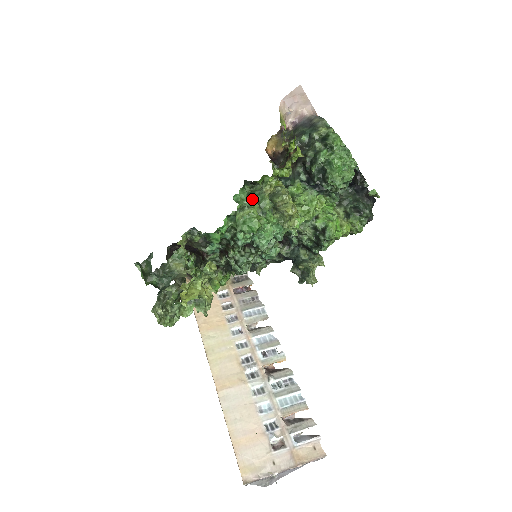
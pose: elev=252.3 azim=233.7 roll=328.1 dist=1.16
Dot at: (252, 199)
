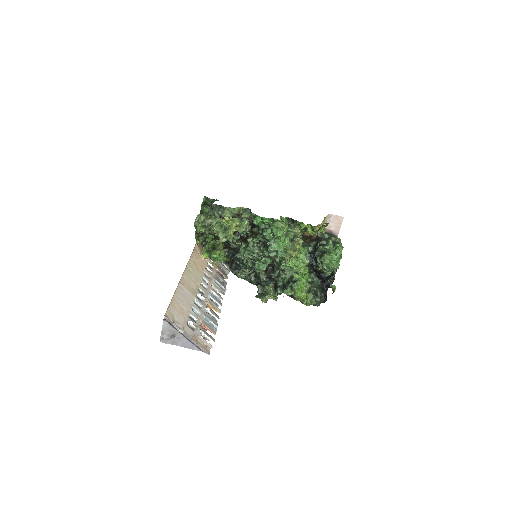
Dot at: occluded
